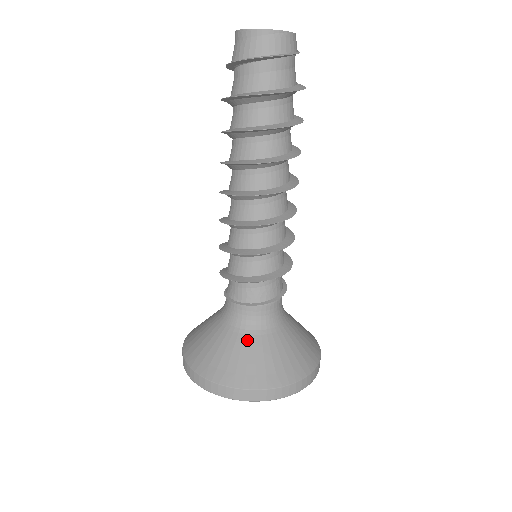
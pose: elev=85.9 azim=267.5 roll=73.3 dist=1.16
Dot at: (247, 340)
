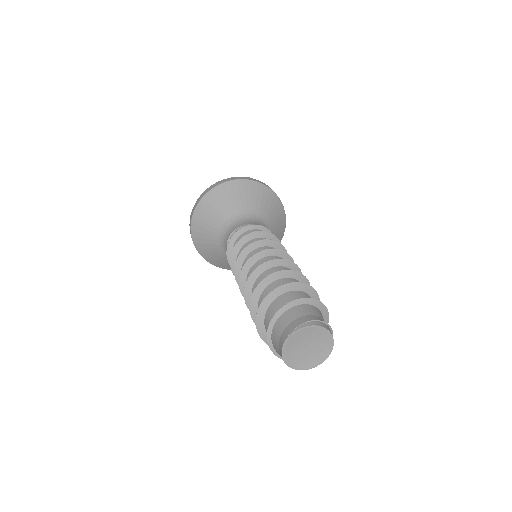
Dot at: occluded
